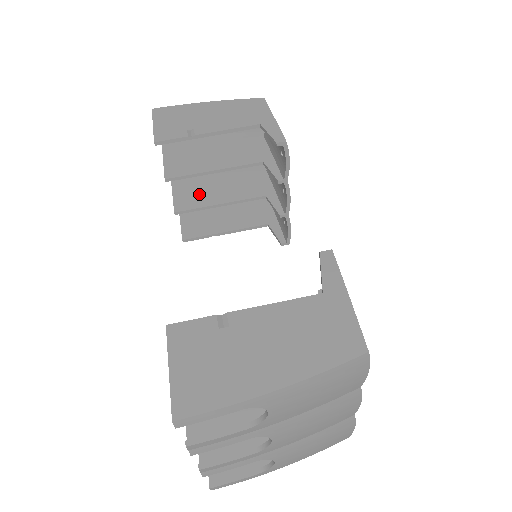
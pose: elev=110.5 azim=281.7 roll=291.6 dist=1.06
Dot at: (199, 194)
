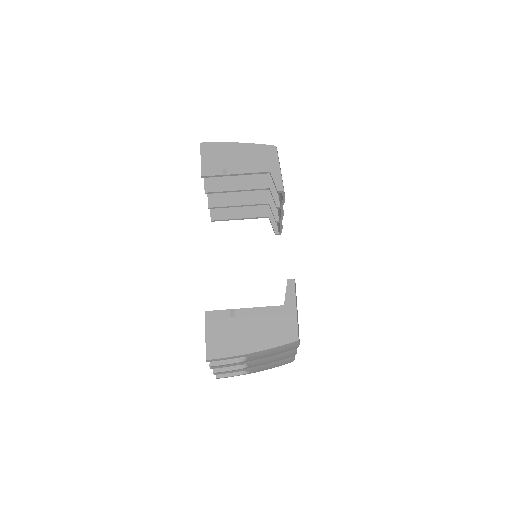
Dot at: (225, 195)
